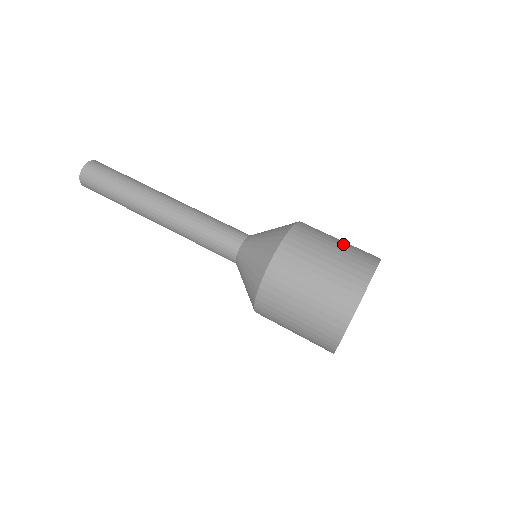
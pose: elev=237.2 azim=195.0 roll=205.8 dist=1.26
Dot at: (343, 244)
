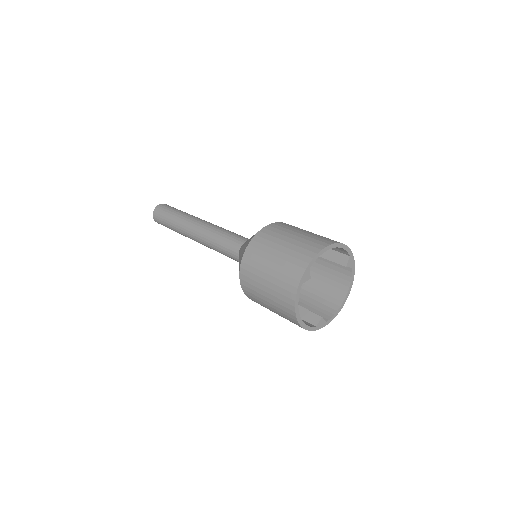
Dot at: (294, 240)
